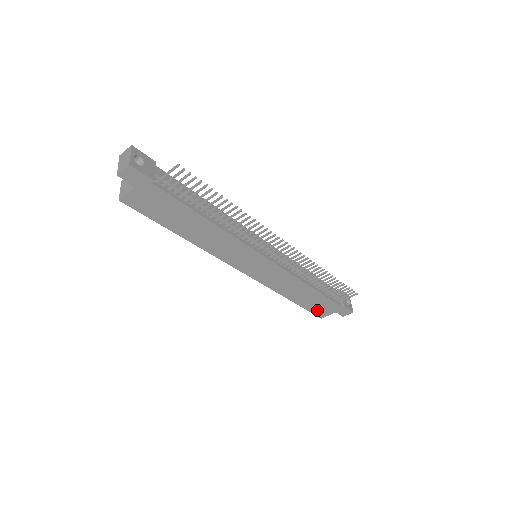
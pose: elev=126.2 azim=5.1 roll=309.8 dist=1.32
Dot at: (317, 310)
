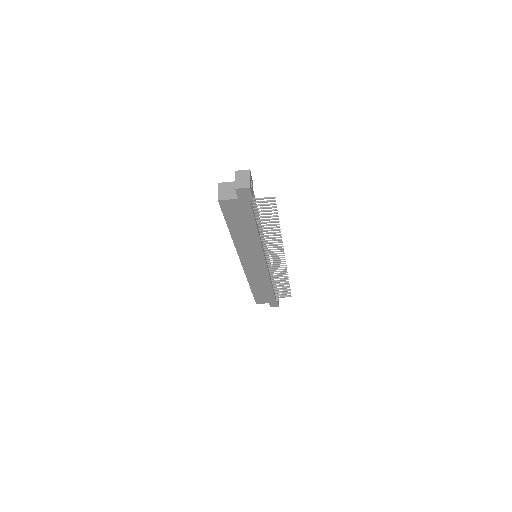
Dot at: (259, 298)
